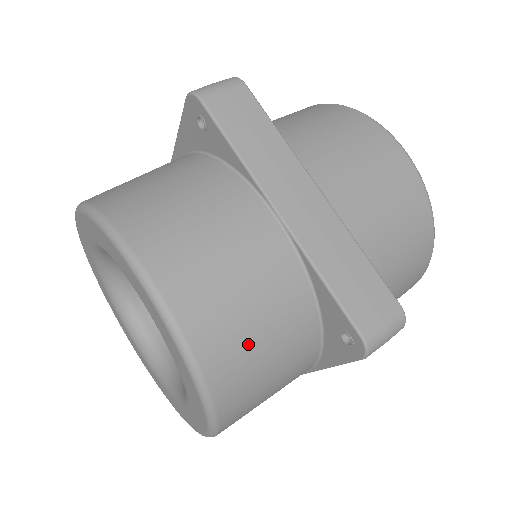
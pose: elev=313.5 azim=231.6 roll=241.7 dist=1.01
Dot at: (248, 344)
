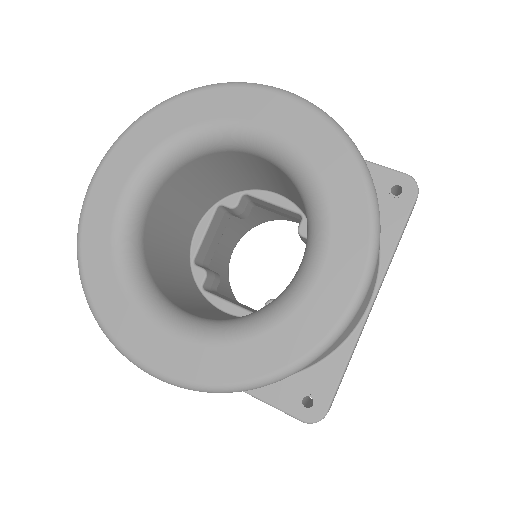
Dot at: occluded
